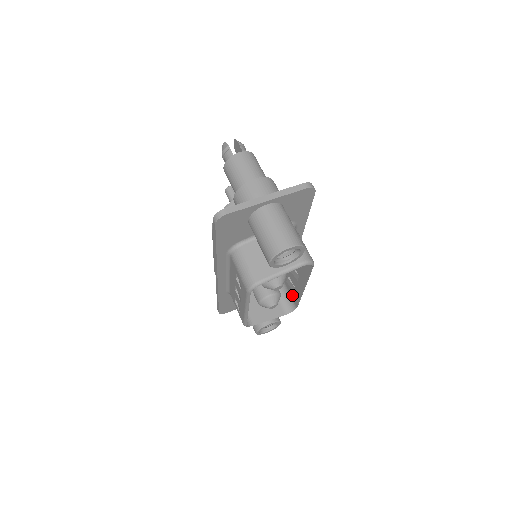
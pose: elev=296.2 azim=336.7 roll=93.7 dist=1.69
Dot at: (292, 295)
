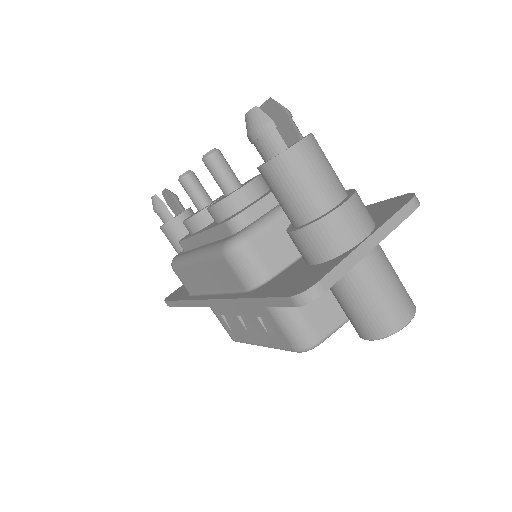
Dot at: occluded
